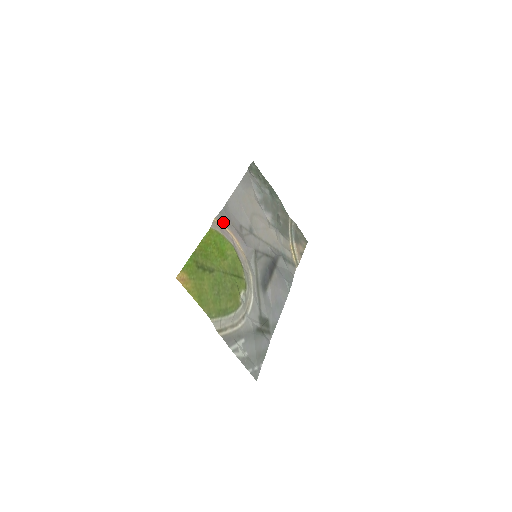
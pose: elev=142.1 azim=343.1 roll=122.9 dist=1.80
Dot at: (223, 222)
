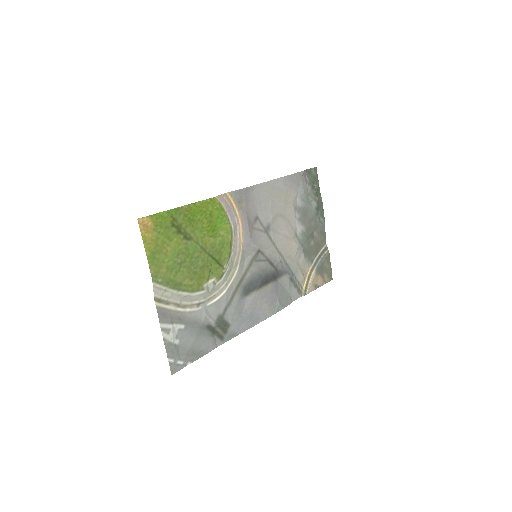
Dot at: (237, 201)
